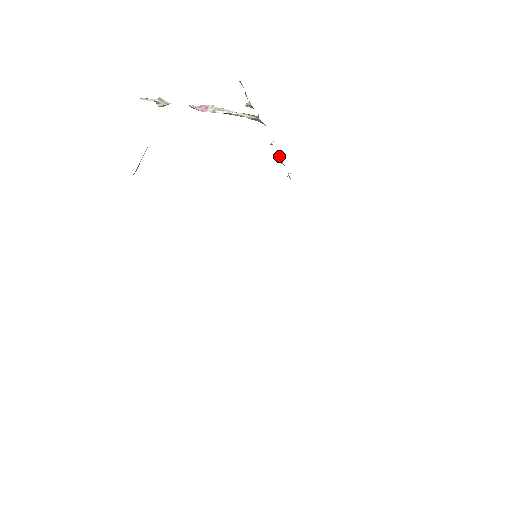
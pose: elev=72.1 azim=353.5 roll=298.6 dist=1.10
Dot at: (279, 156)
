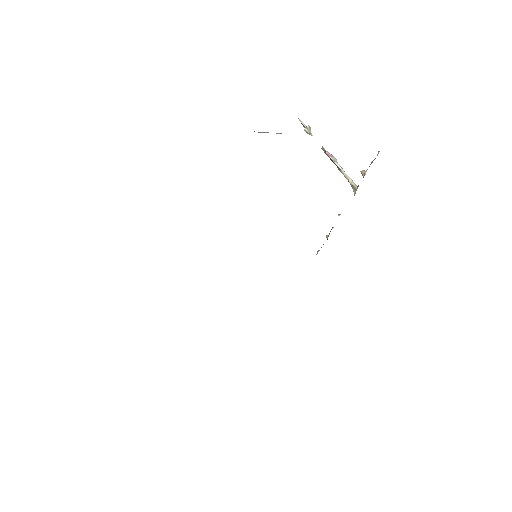
Dot at: occluded
